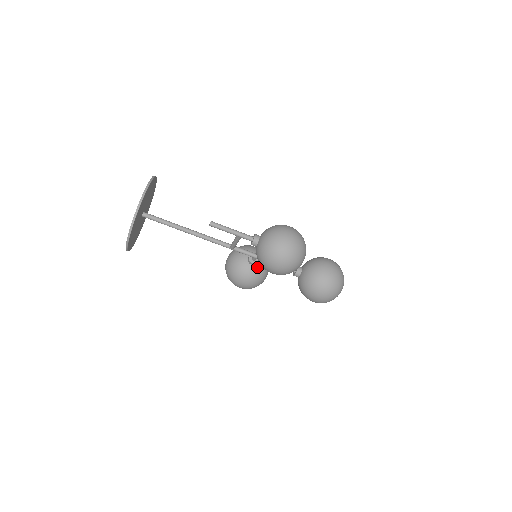
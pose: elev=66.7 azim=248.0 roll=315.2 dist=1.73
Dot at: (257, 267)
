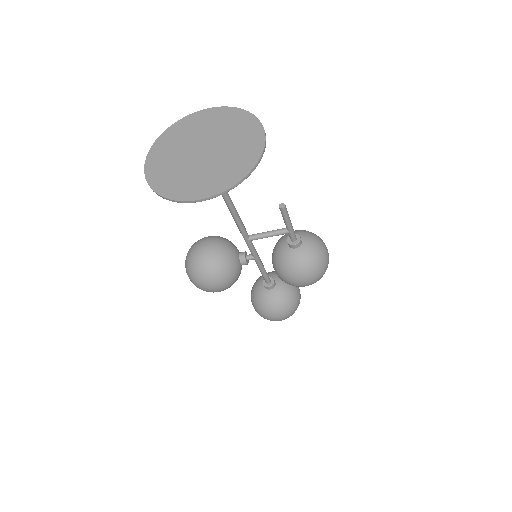
Dot at: (241, 268)
